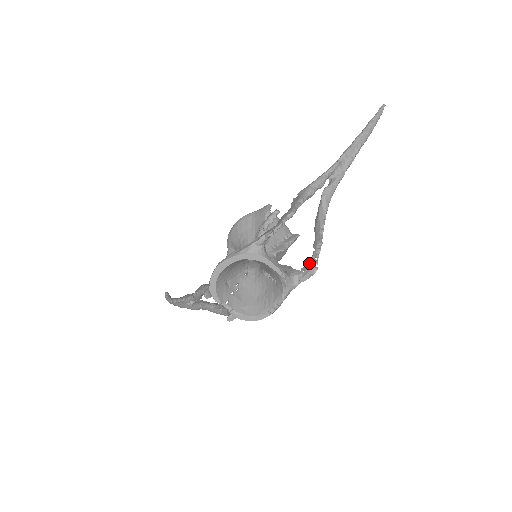
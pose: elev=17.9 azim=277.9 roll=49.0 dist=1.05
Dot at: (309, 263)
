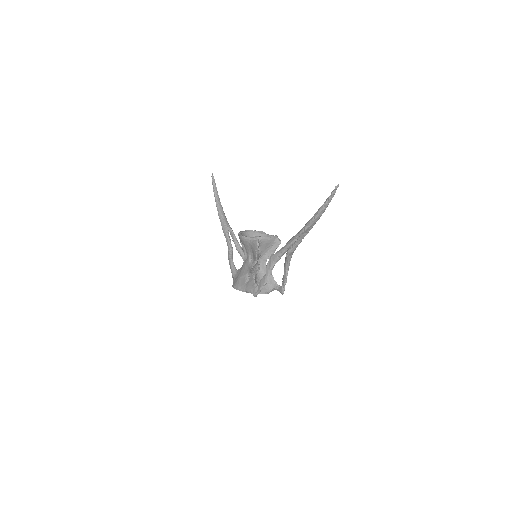
Dot at: (280, 287)
